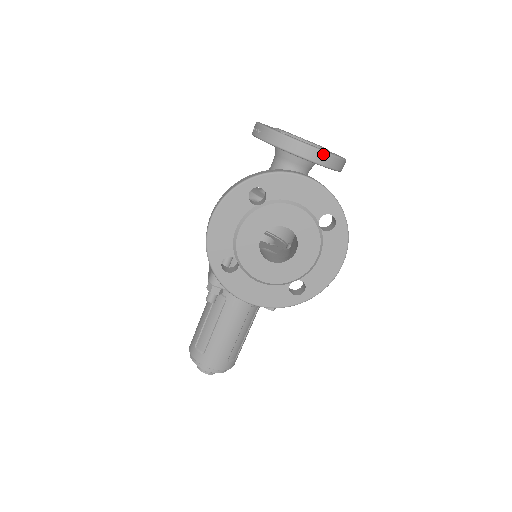
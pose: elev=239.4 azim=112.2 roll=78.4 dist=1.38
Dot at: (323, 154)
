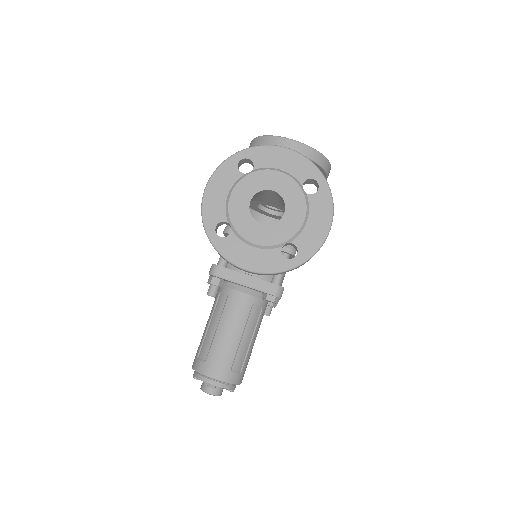
Dot at: (305, 146)
